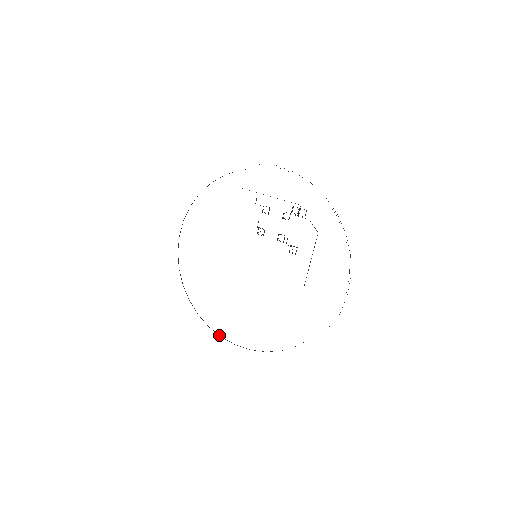
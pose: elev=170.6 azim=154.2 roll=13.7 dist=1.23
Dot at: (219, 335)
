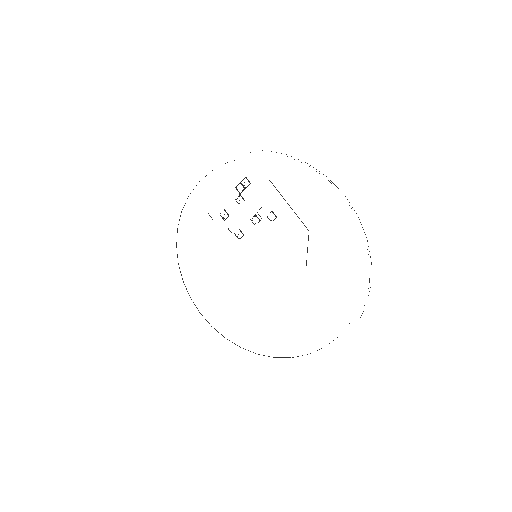
Dot at: occluded
